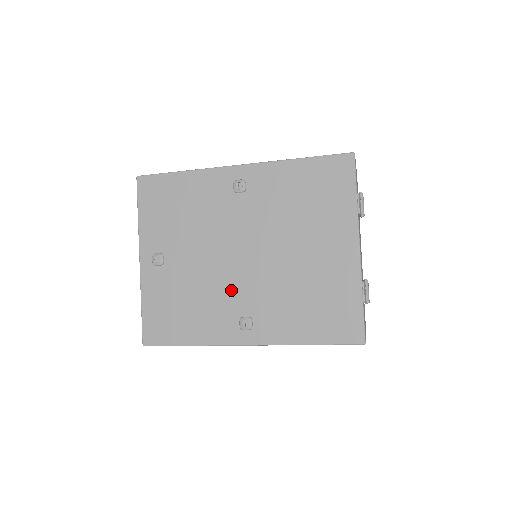
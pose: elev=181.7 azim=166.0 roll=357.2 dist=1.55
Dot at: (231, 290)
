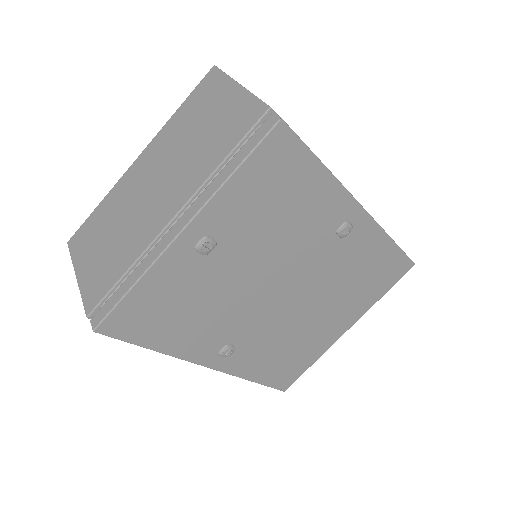
Dot at: (244, 318)
